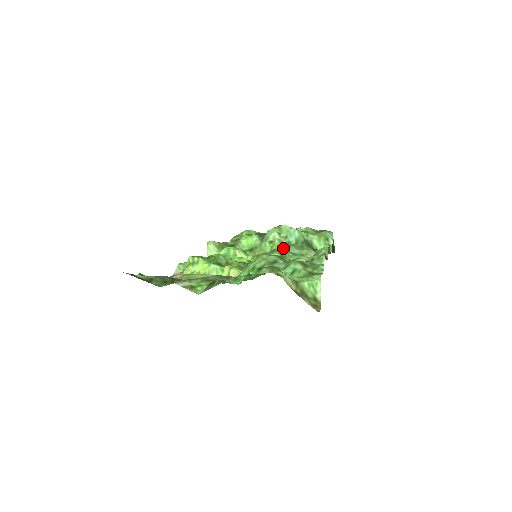
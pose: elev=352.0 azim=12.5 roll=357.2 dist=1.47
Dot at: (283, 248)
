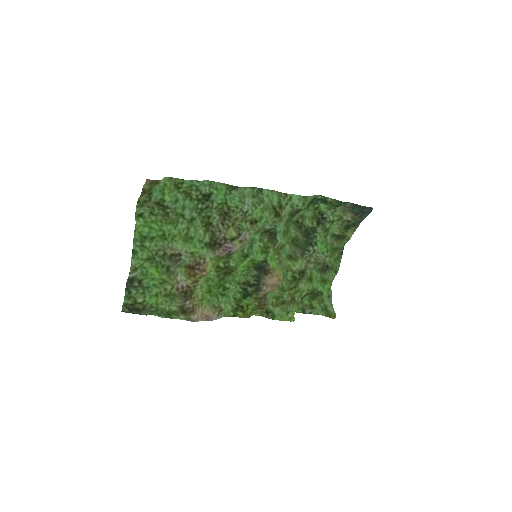
Dot at: (281, 237)
